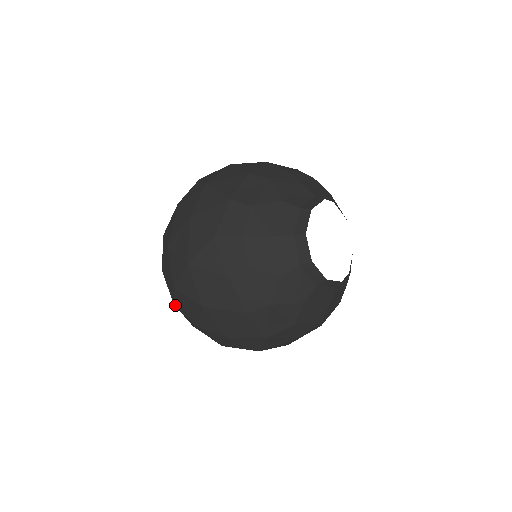
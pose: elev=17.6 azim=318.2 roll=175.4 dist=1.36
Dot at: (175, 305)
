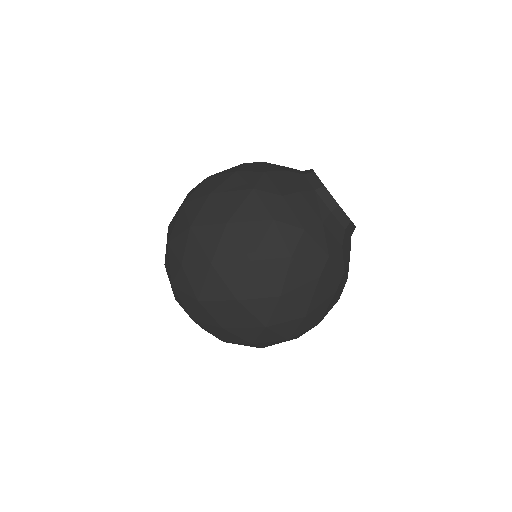
Dot at: occluded
